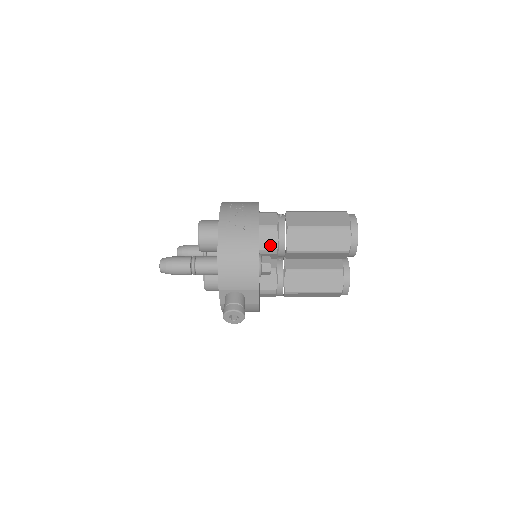
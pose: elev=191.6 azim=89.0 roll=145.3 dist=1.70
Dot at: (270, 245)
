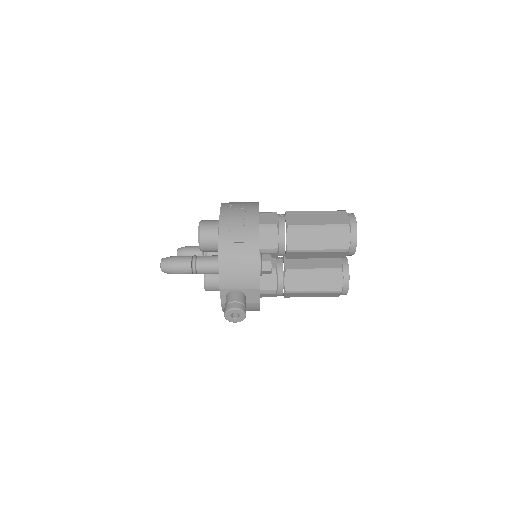
Dot at: (270, 244)
